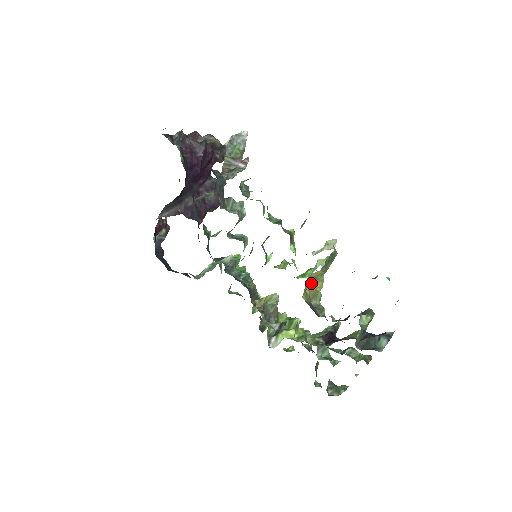
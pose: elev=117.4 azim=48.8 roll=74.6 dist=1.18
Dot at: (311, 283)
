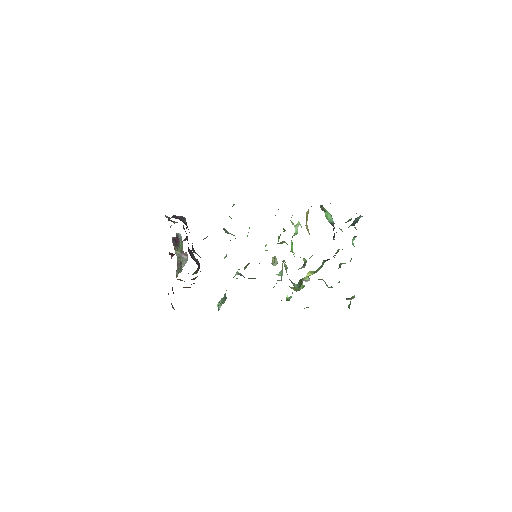
Dot at: (305, 225)
